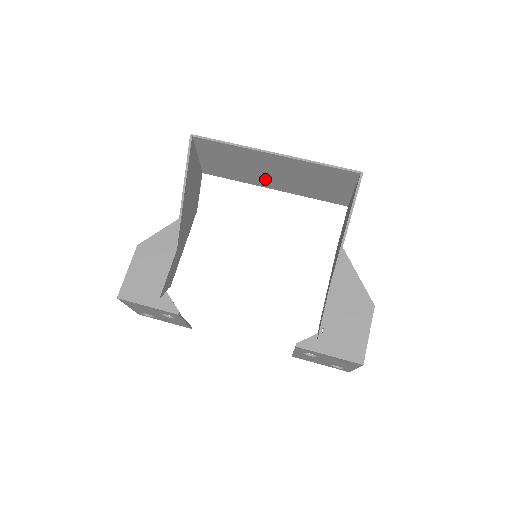
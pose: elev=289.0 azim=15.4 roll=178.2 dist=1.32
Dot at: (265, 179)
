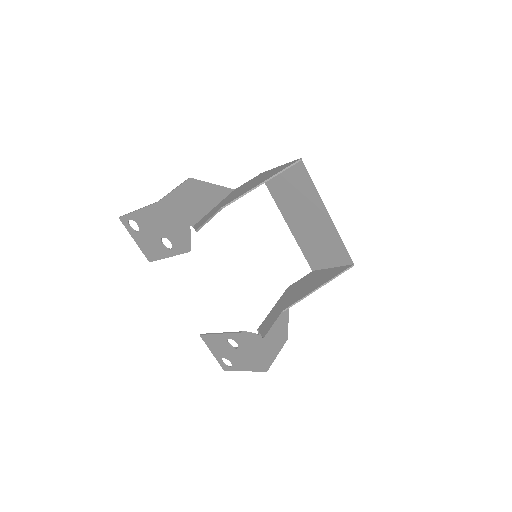
Dot at: (295, 216)
